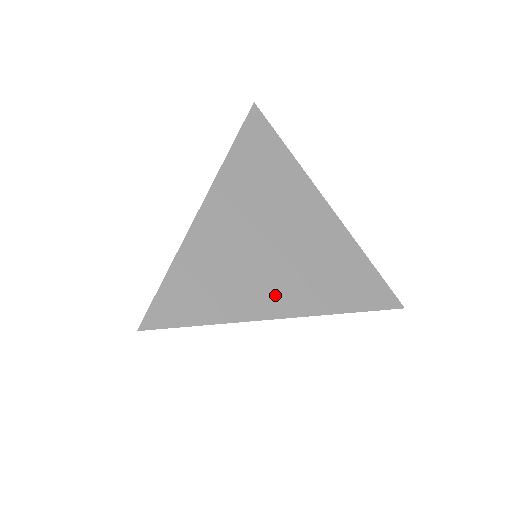
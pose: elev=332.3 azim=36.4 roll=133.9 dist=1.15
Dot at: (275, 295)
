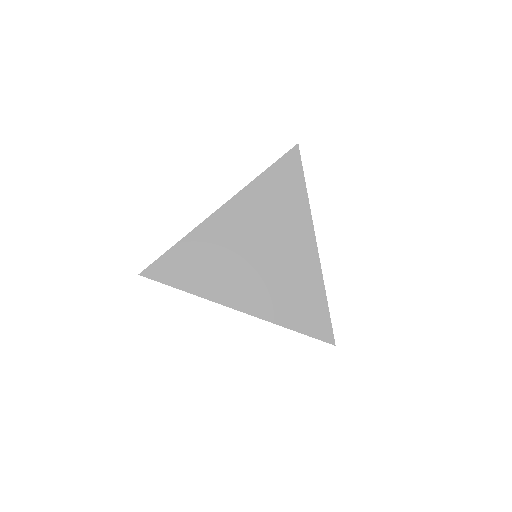
Dot at: (238, 292)
